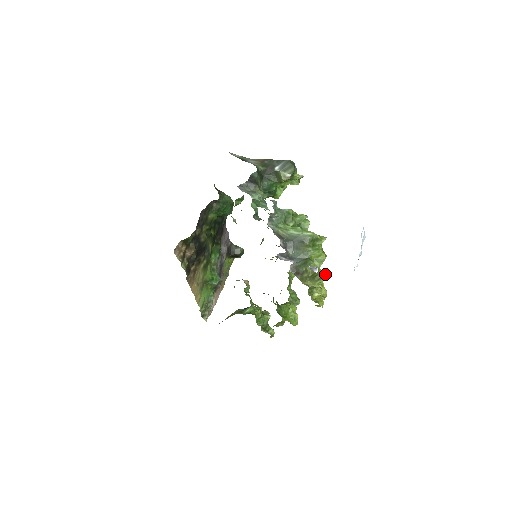
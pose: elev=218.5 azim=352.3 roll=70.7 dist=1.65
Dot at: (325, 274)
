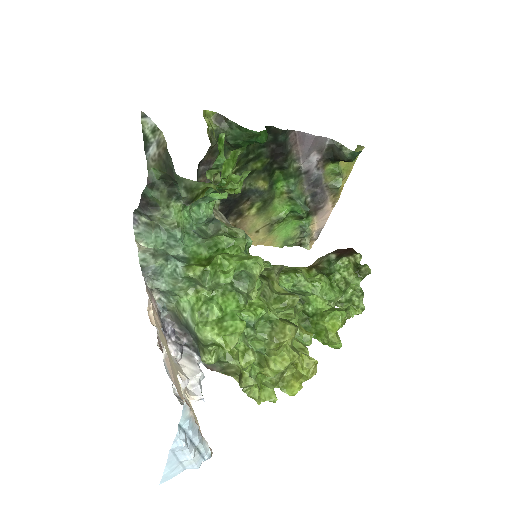
Dot at: (254, 383)
